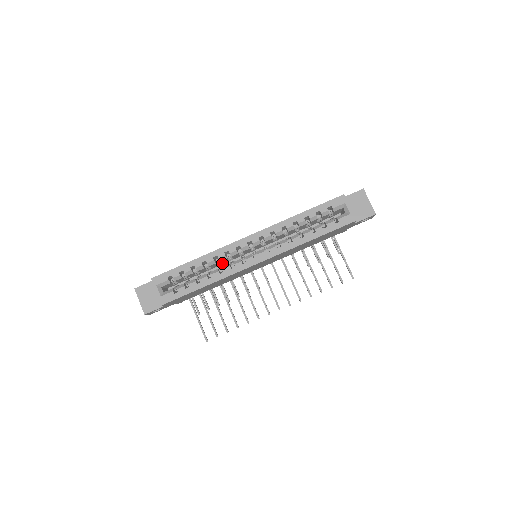
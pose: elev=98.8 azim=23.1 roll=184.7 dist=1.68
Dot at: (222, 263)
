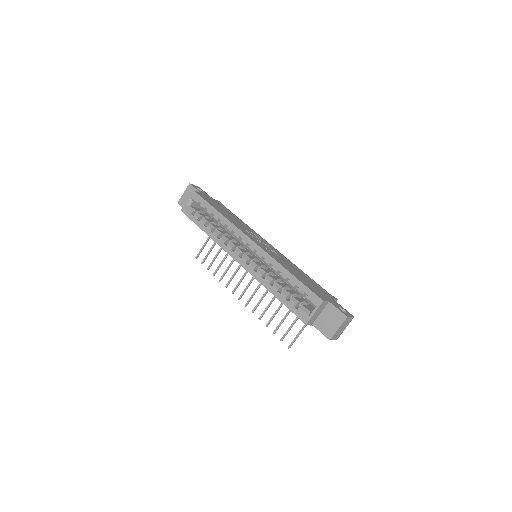
Dot at: occluded
